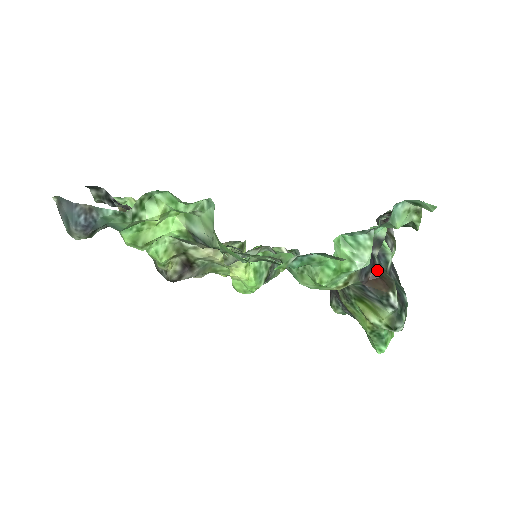
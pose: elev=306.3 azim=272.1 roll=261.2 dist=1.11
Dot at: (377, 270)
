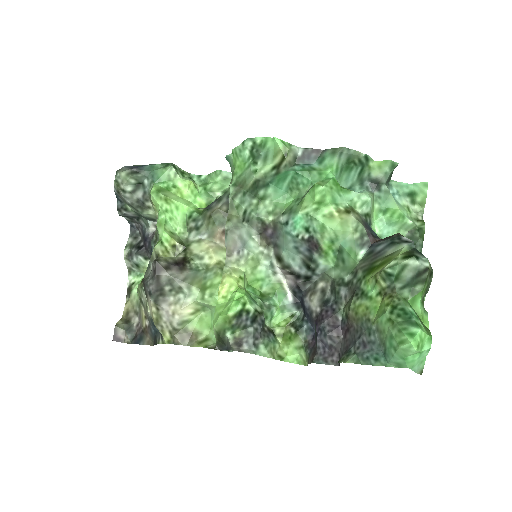
Dot at: occluded
